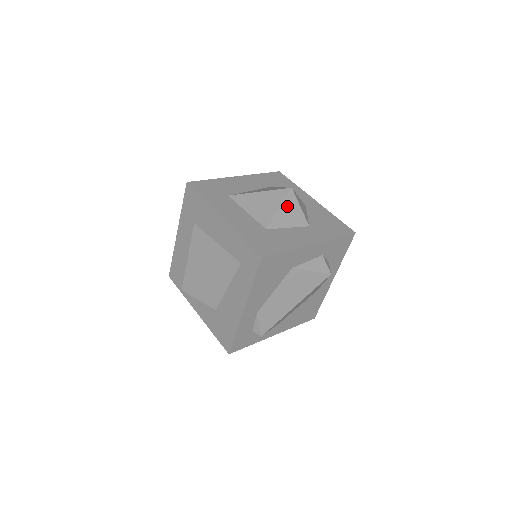
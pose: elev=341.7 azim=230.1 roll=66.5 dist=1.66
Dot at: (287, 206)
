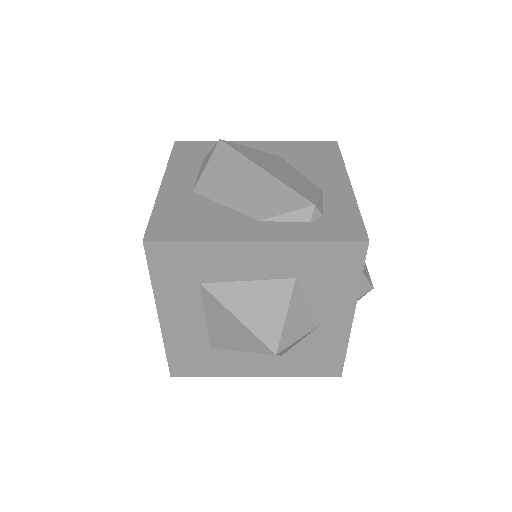
Dot at: occluded
